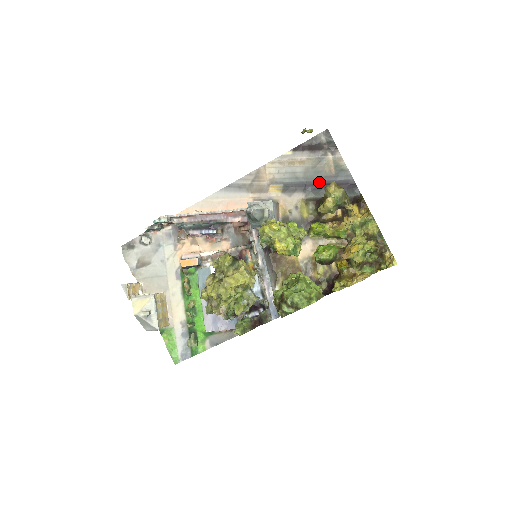
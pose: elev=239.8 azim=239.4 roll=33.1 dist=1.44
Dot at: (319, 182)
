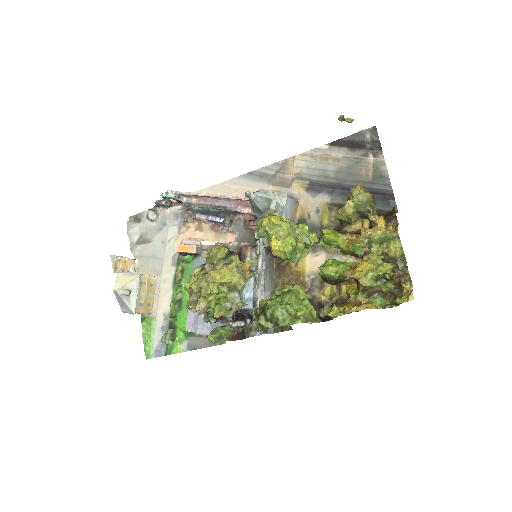
Dot at: (351, 186)
